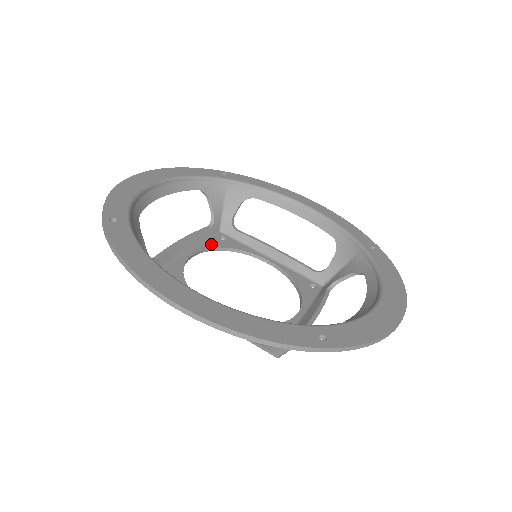
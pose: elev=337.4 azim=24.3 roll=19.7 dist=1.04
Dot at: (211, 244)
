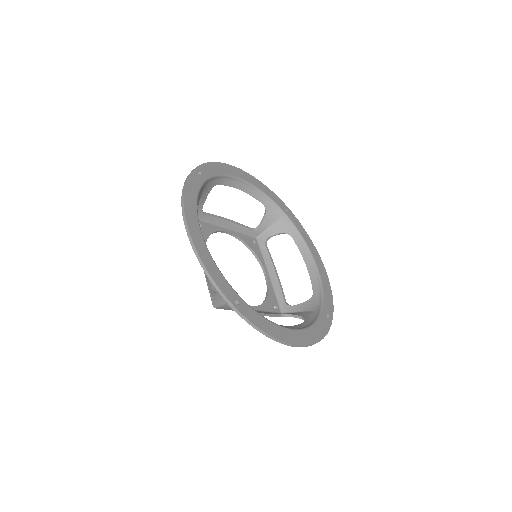
Dot at: occluded
